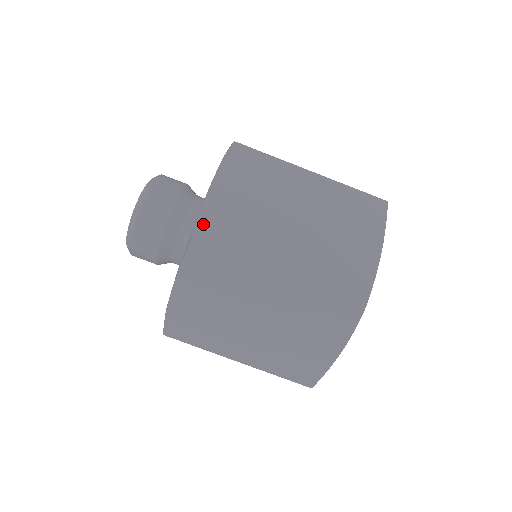
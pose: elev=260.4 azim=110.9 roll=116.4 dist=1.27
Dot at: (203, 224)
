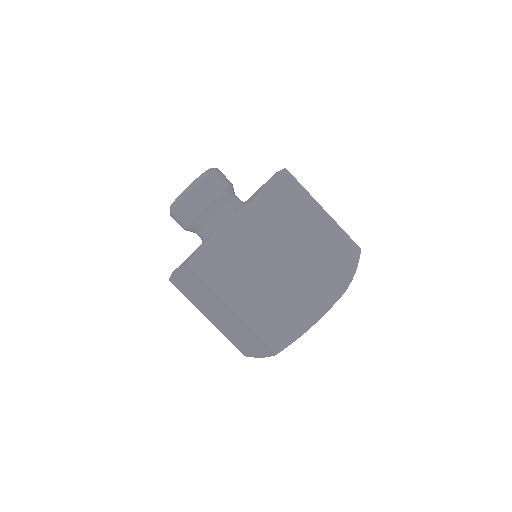
Dot at: (264, 192)
